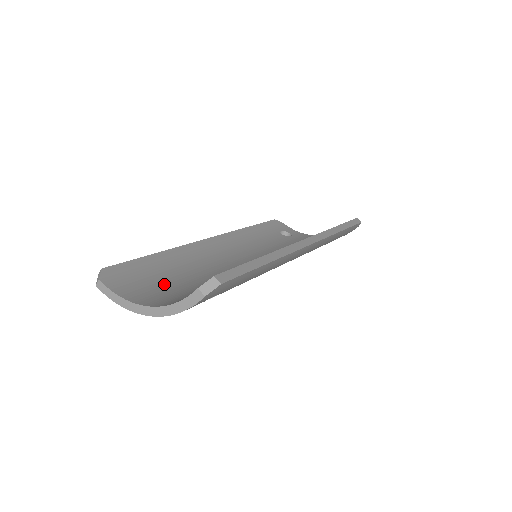
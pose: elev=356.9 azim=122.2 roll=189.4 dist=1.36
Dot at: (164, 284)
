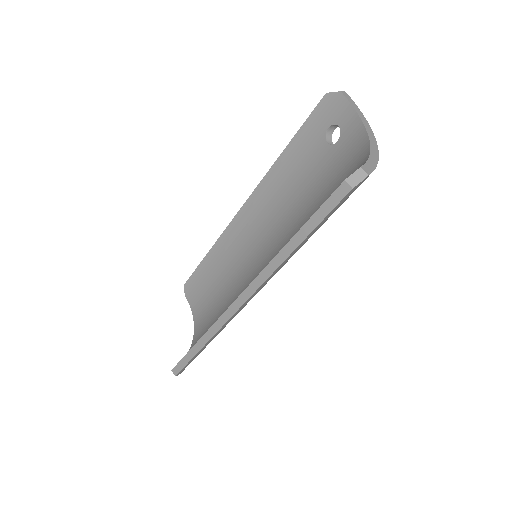
Dot at: (208, 298)
